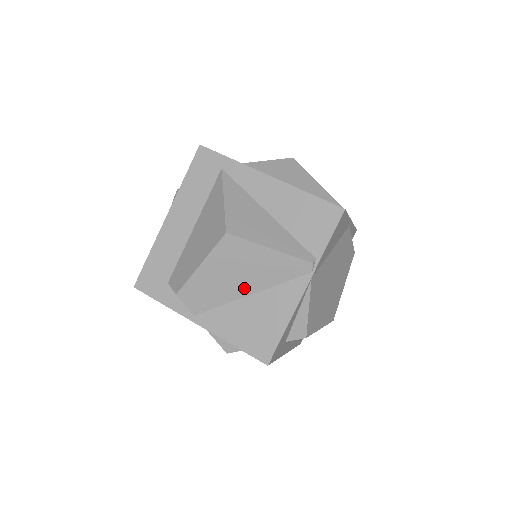
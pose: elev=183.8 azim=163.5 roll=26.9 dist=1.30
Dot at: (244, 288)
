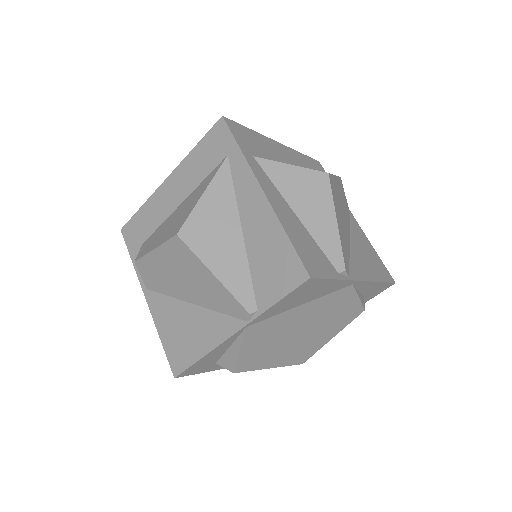
Dot at: (187, 294)
